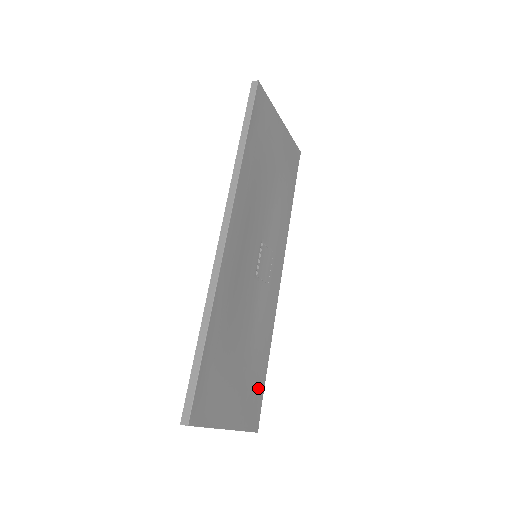
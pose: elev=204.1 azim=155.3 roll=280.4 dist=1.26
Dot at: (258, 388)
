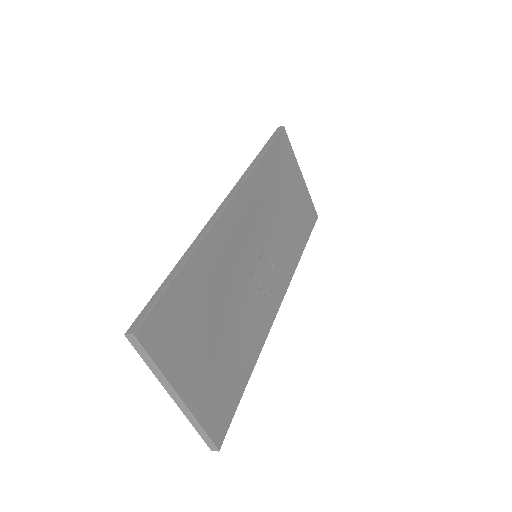
Dot at: (231, 394)
